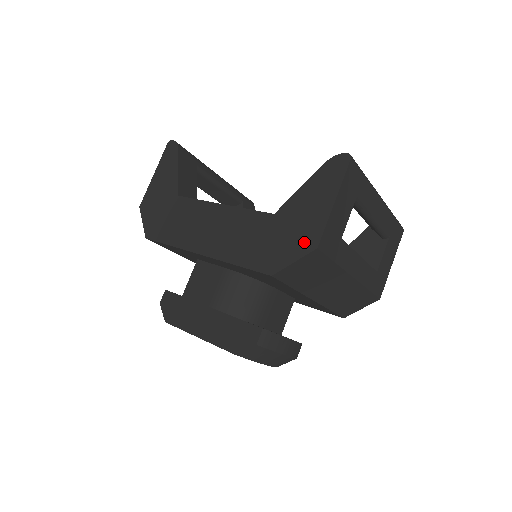
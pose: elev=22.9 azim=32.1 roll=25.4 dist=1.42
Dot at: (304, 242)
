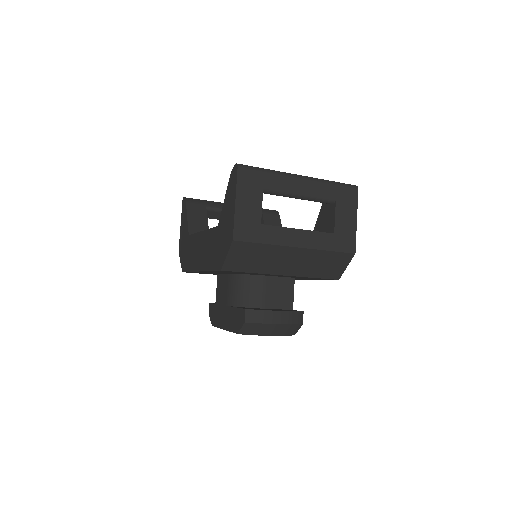
Dot at: (228, 239)
